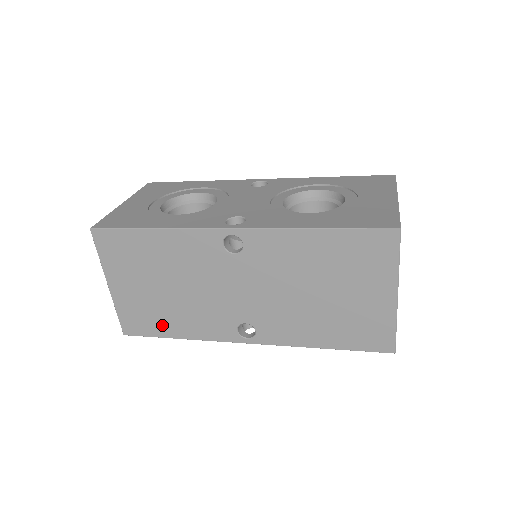
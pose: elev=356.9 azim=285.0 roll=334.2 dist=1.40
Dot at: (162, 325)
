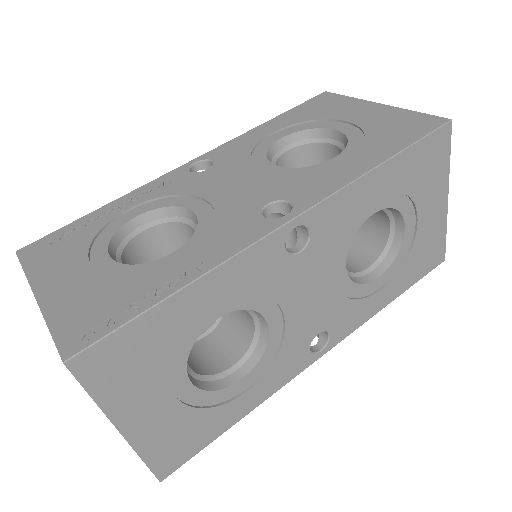
Dot at: occluded
